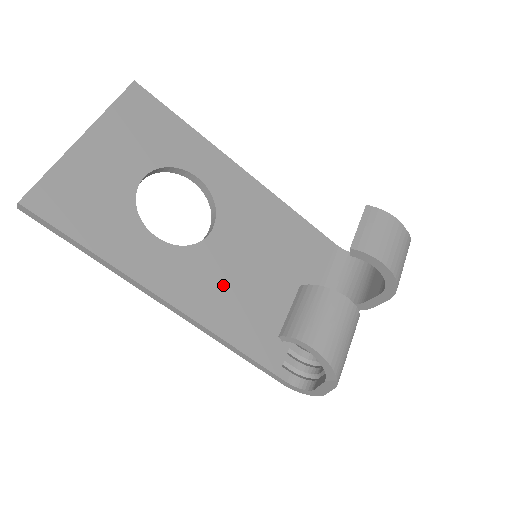
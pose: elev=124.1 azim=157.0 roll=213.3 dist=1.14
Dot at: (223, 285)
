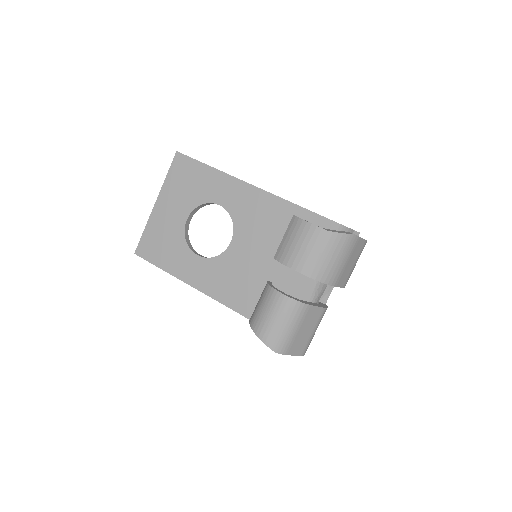
Dot at: (240, 279)
